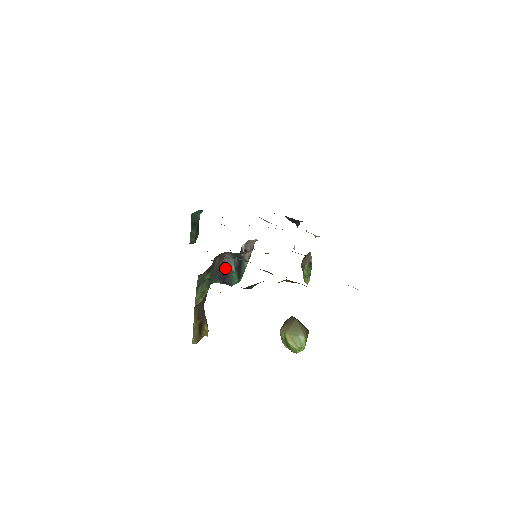
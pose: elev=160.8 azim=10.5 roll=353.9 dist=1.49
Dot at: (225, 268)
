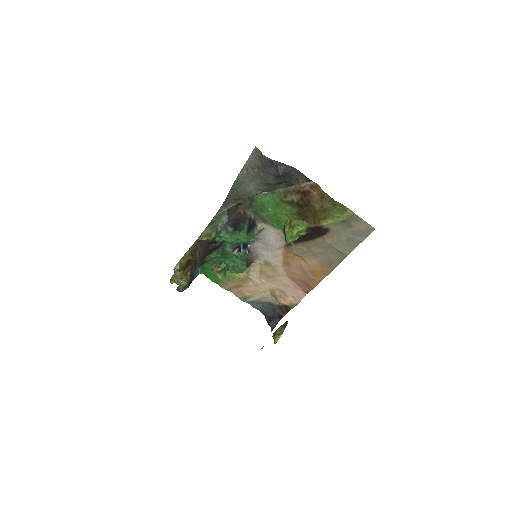
Dot at: (241, 220)
